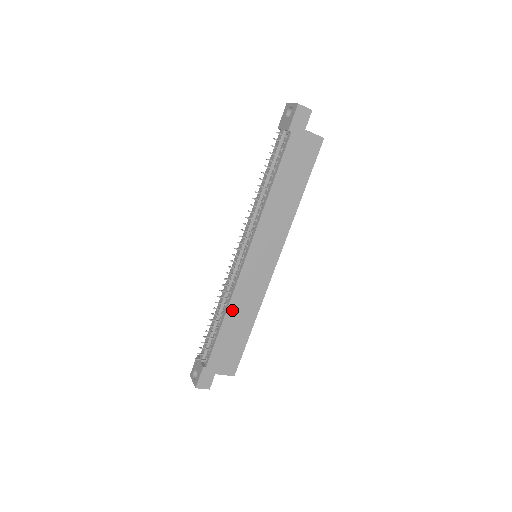
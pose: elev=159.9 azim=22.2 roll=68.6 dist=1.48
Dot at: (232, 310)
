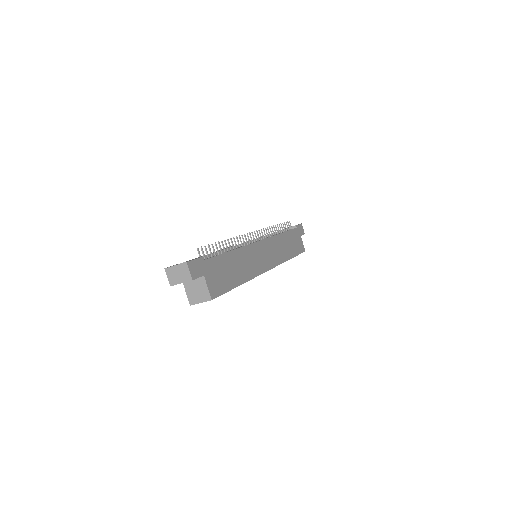
Dot at: (239, 254)
